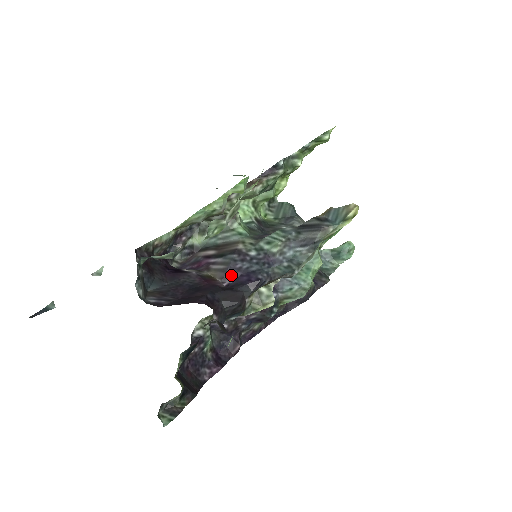
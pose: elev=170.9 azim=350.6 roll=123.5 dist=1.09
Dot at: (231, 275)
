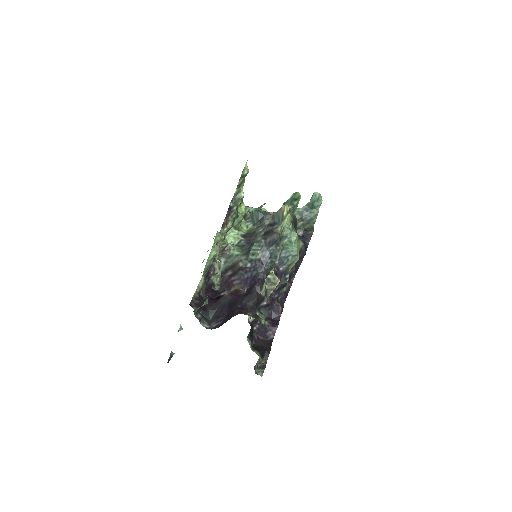
Dot at: (245, 284)
